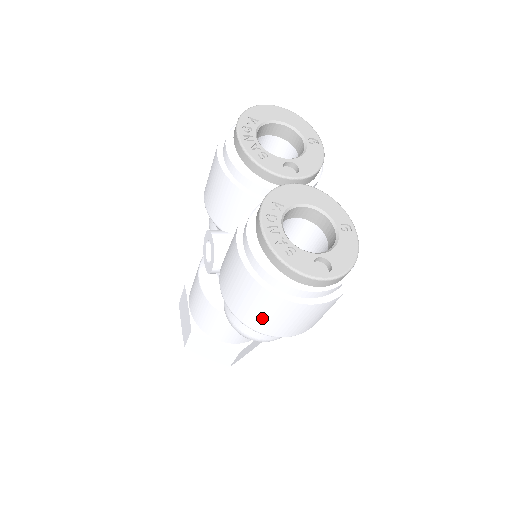
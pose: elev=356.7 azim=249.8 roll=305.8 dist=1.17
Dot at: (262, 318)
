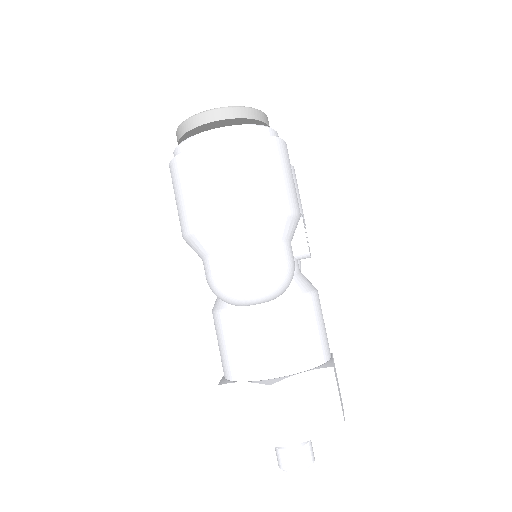
Dot at: (191, 200)
